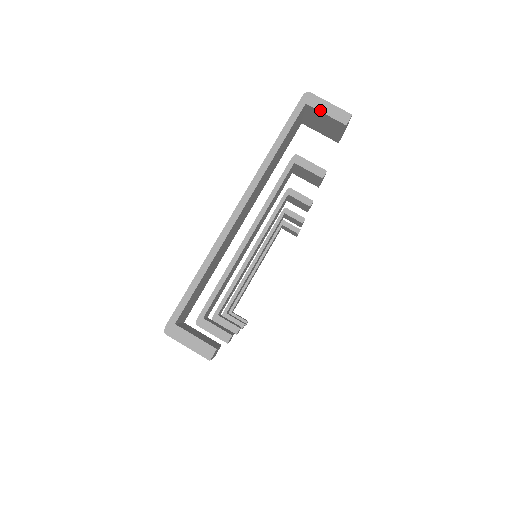
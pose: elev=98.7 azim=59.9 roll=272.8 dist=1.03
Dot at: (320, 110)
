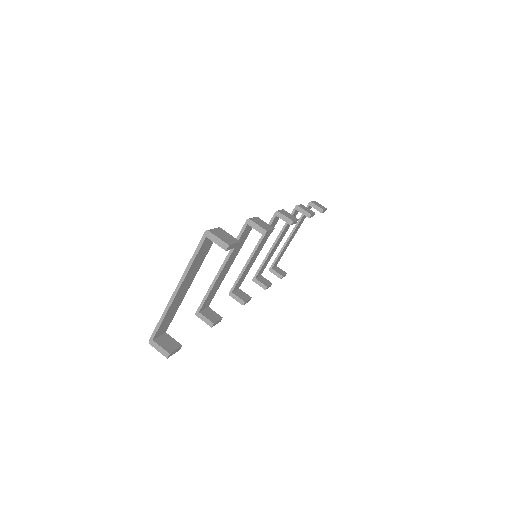
Dot at: (213, 241)
